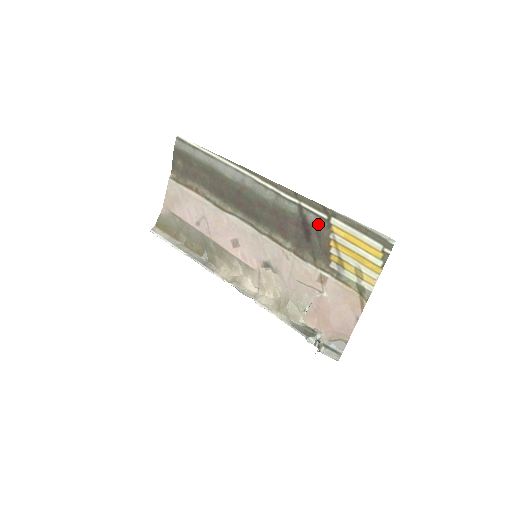
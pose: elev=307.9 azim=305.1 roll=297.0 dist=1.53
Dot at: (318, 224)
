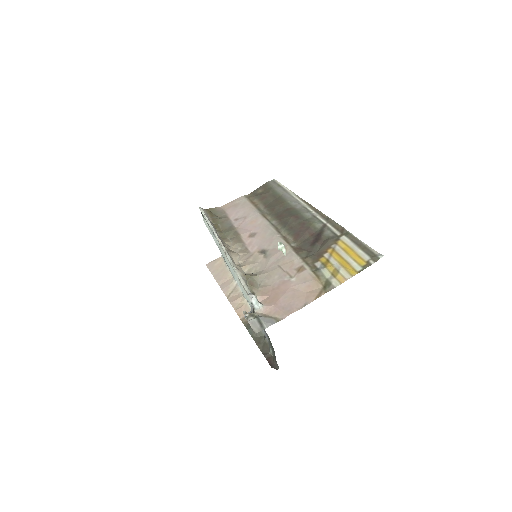
Dot at: (329, 237)
